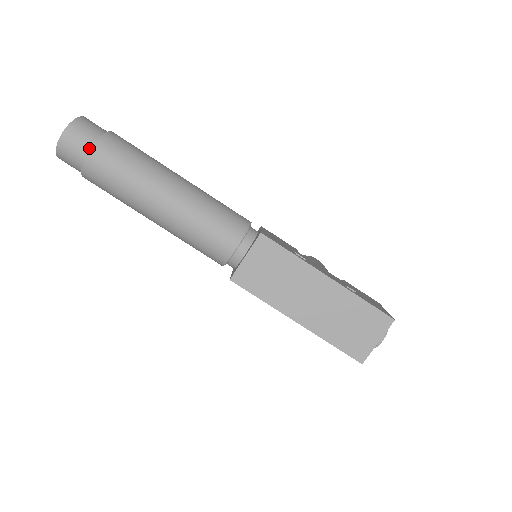
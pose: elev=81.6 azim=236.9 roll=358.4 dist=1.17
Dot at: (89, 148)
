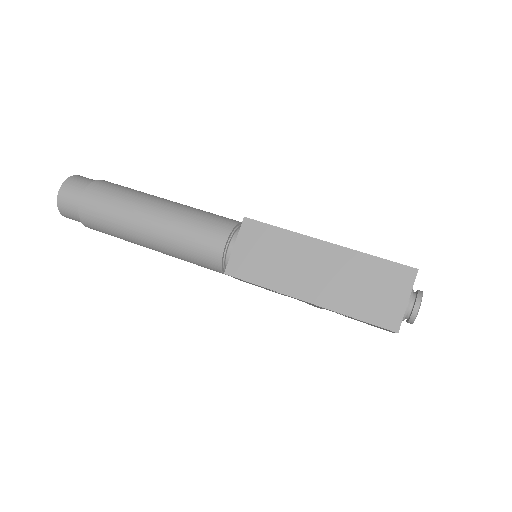
Dot at: (82, 193)
